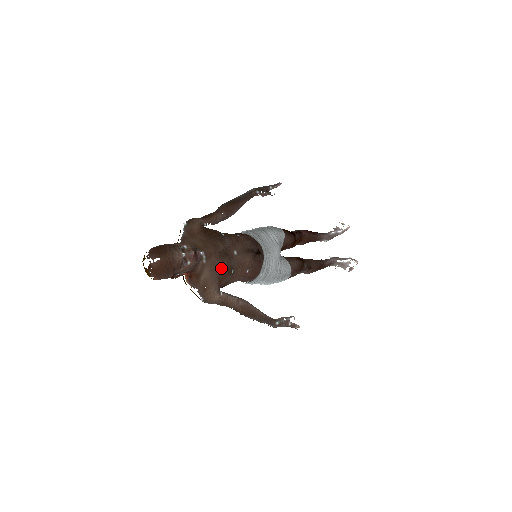
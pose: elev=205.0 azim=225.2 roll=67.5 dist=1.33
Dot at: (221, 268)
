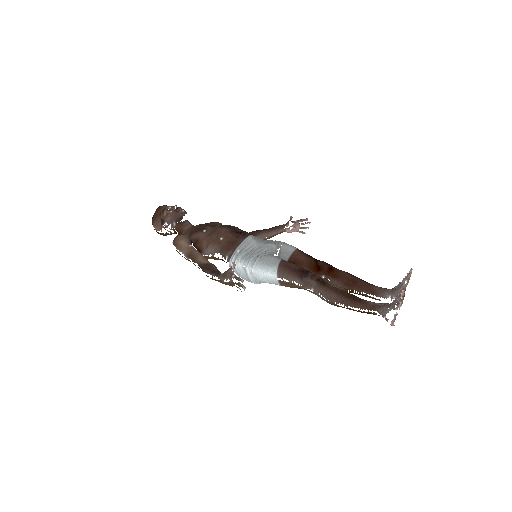
Dot at: (198, 228)
